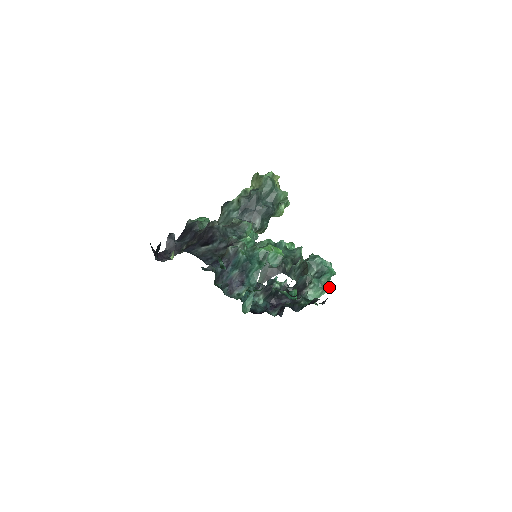
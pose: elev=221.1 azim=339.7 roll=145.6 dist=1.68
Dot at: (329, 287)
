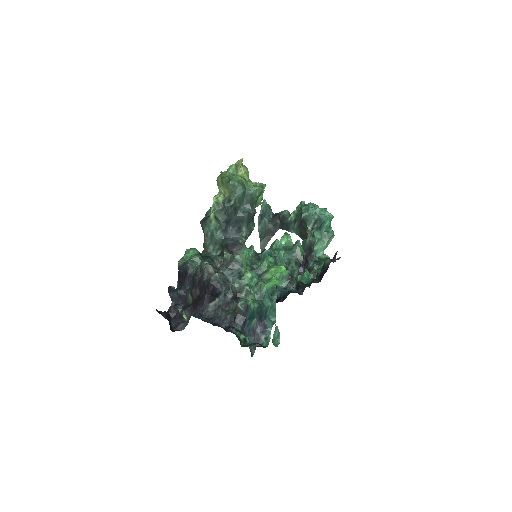
Dot at: (333, 235)
